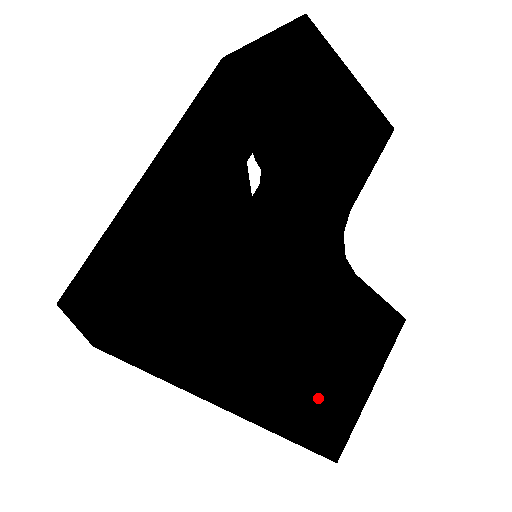
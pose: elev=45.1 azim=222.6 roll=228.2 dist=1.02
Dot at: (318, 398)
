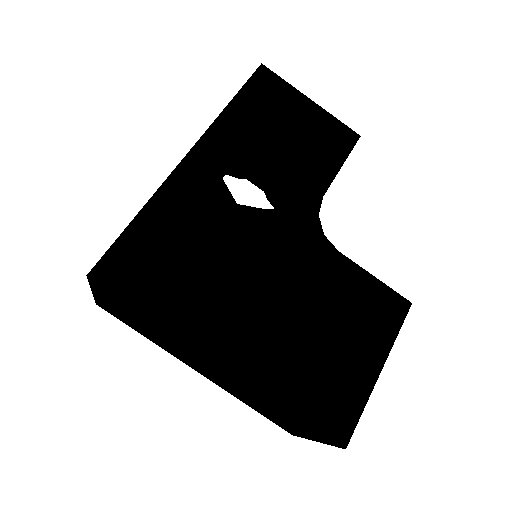
Dot at: (310, 366)
